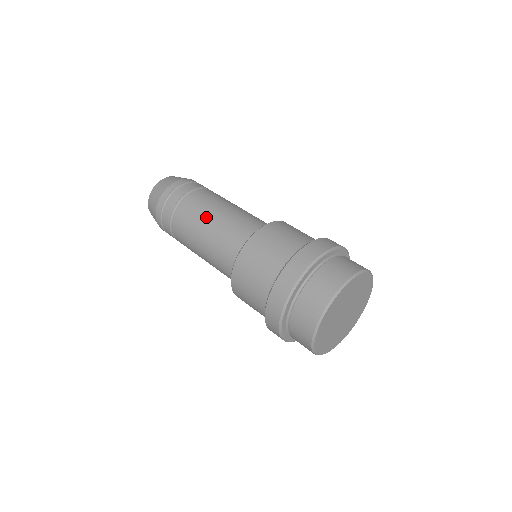
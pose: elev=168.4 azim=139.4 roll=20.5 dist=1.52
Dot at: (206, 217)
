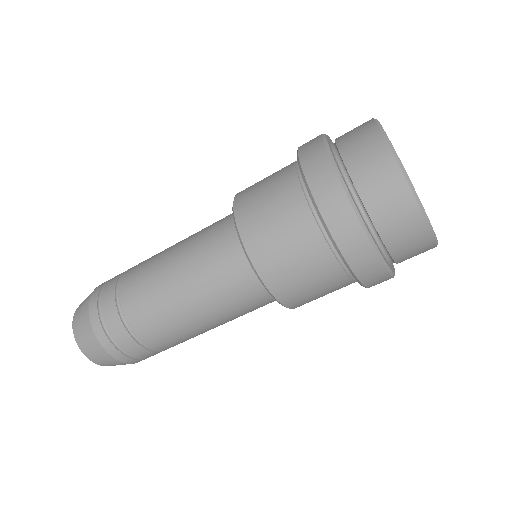
Dot at: occluded
